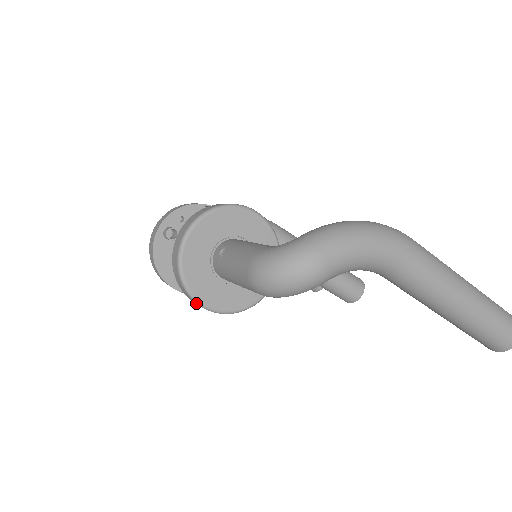
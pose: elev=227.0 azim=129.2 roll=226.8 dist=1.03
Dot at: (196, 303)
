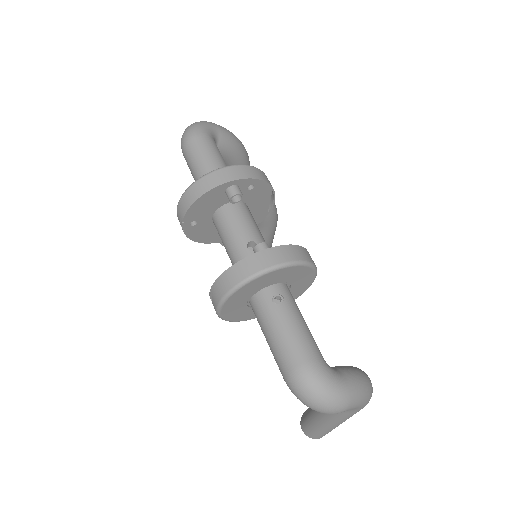
Dot at: (218, 304)
